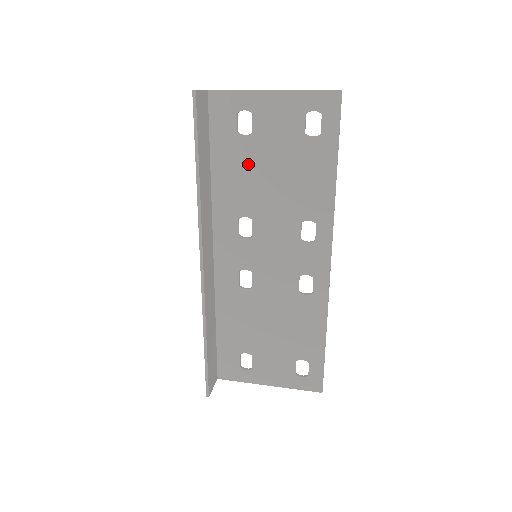
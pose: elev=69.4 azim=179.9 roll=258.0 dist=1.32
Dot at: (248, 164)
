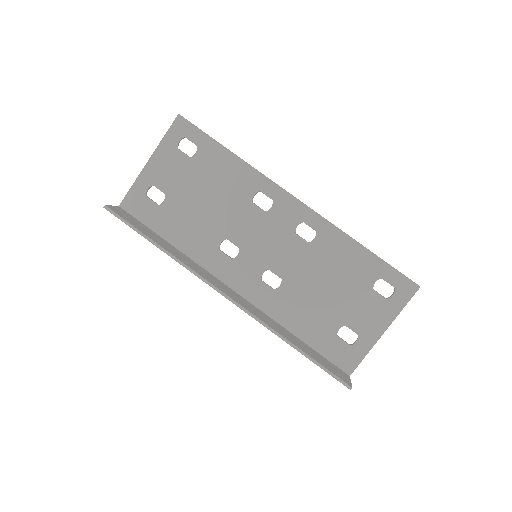
Dot at: (184, 213)
